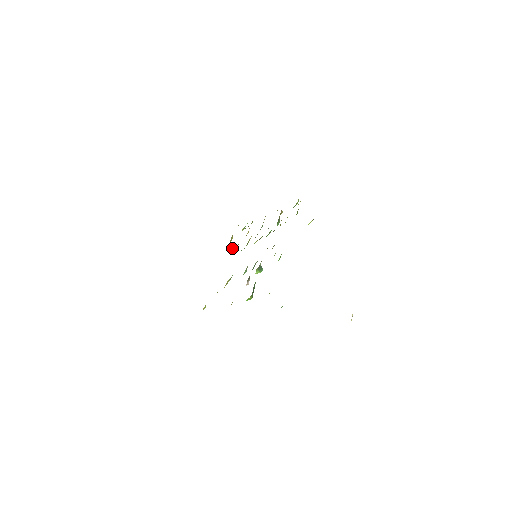
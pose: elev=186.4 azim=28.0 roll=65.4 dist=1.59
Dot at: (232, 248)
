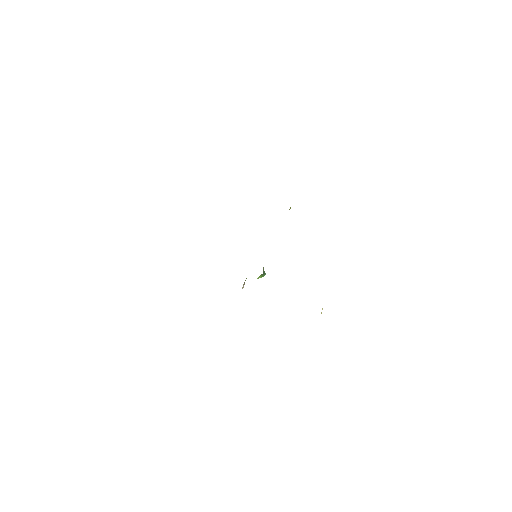
Dot at: occluded
